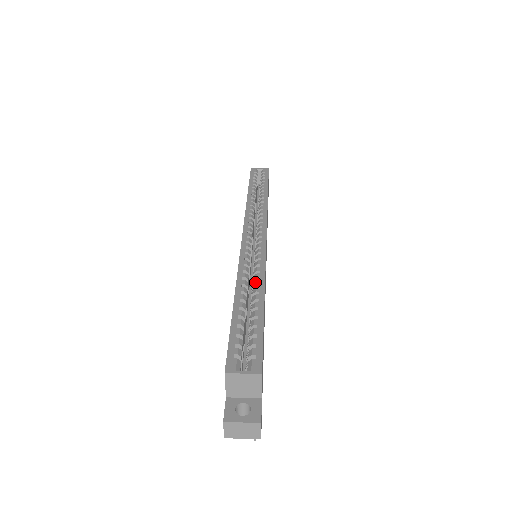
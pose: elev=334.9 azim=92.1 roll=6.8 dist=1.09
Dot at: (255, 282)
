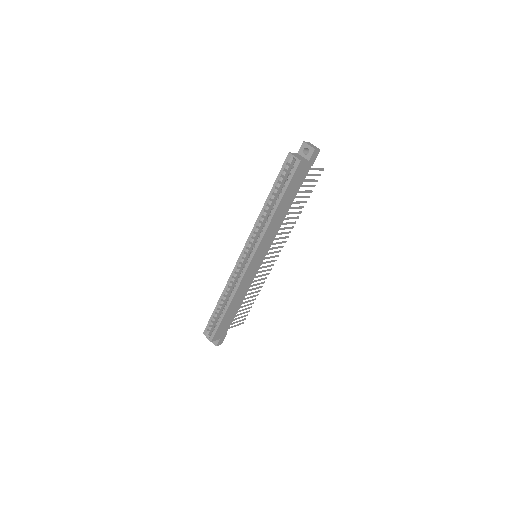
Dot at: (229, 296)
